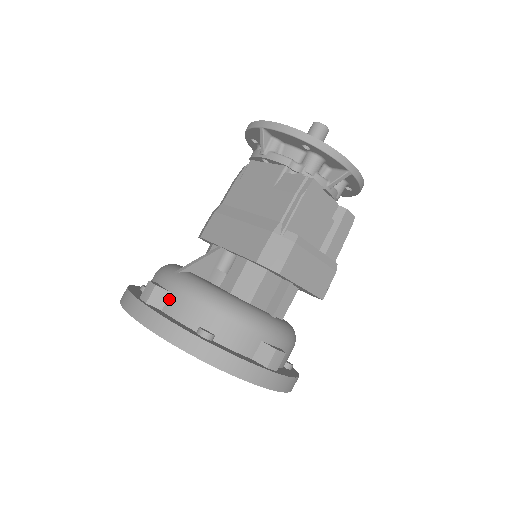
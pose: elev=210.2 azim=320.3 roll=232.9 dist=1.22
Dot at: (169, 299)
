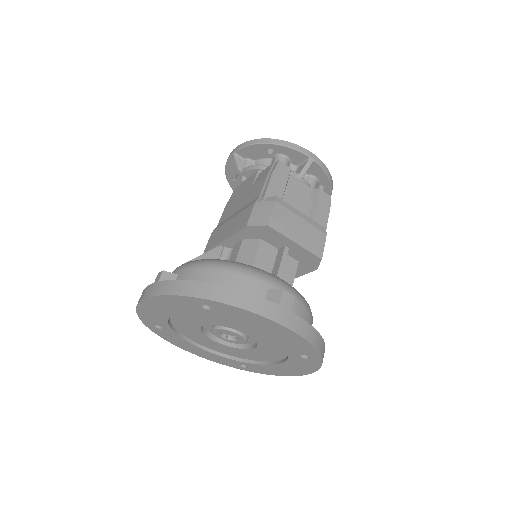
Dot at: (177, 279)
